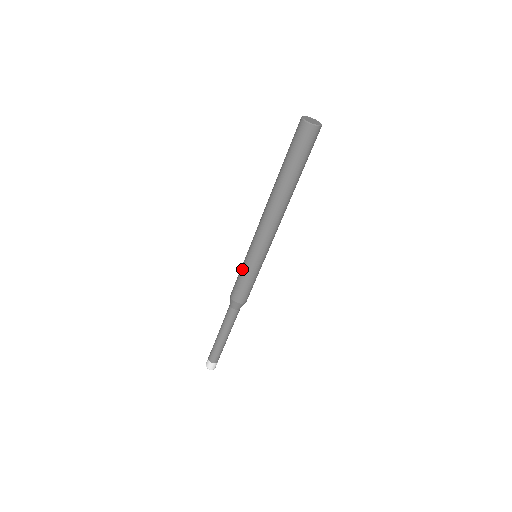
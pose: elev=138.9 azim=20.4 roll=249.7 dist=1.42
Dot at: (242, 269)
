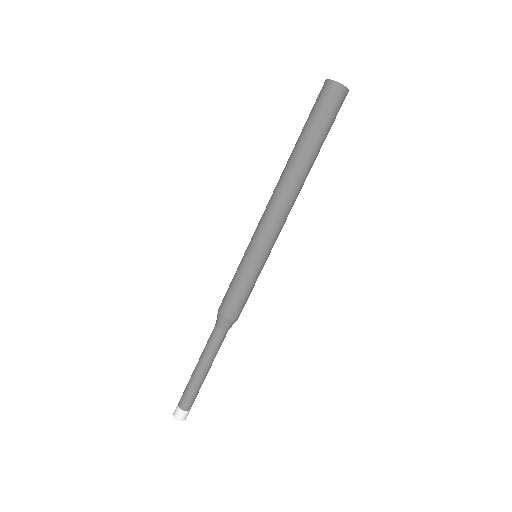
Dot at: (237, 269)
